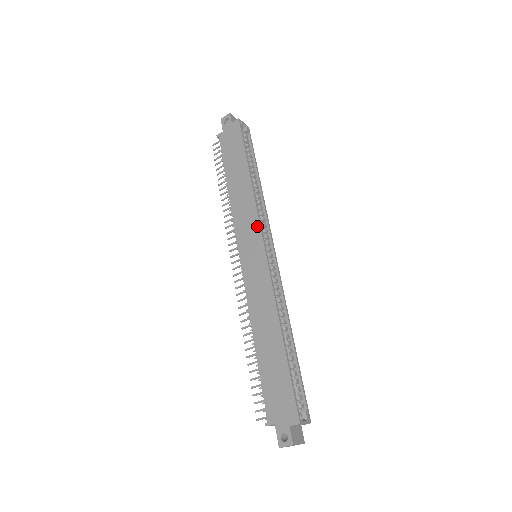
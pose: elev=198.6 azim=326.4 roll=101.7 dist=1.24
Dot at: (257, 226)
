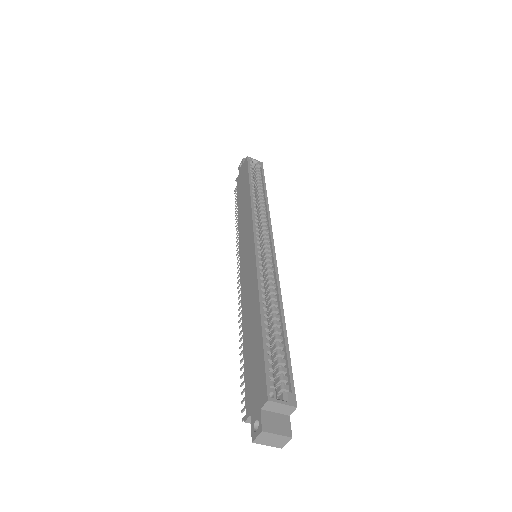
Dot at: (251, 226)
